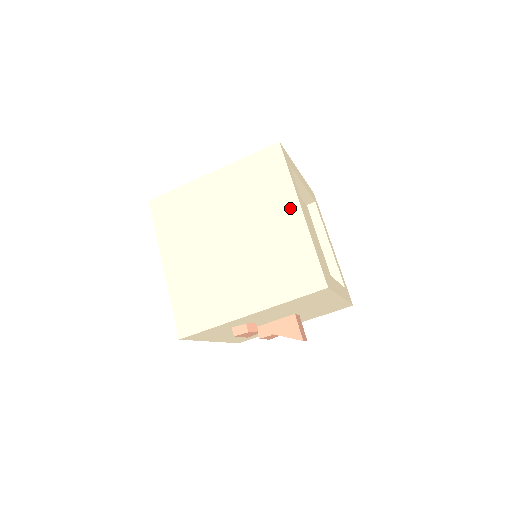
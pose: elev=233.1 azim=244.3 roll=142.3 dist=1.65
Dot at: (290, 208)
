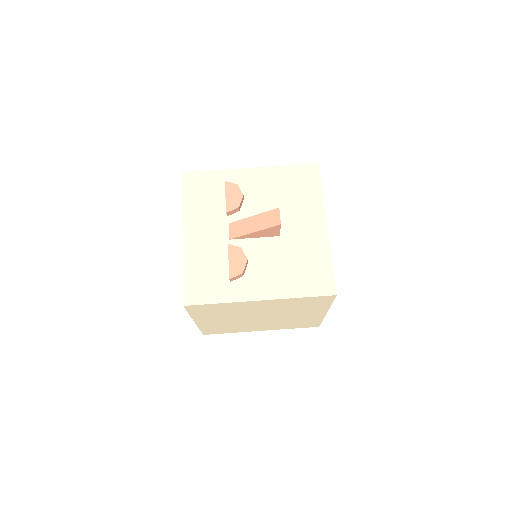
Dot at: occluded
